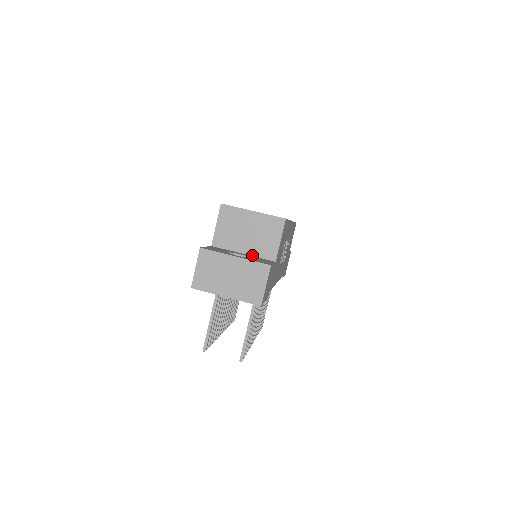
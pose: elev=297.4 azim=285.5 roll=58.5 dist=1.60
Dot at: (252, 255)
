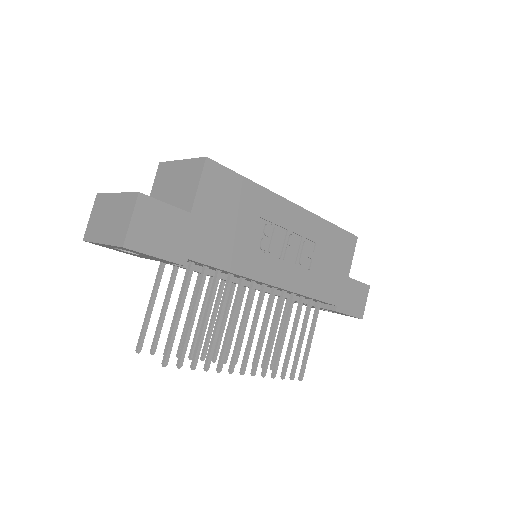
Dot at: occluded
